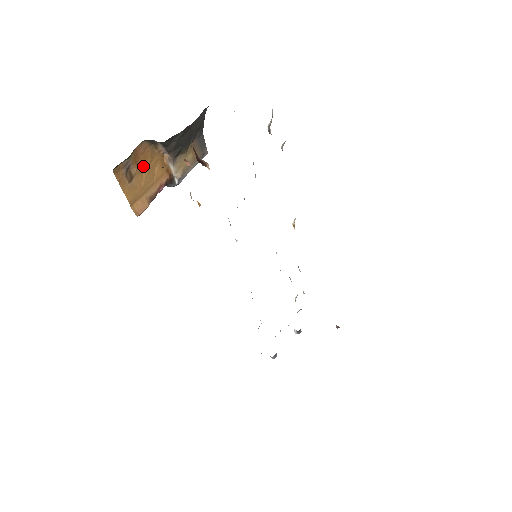
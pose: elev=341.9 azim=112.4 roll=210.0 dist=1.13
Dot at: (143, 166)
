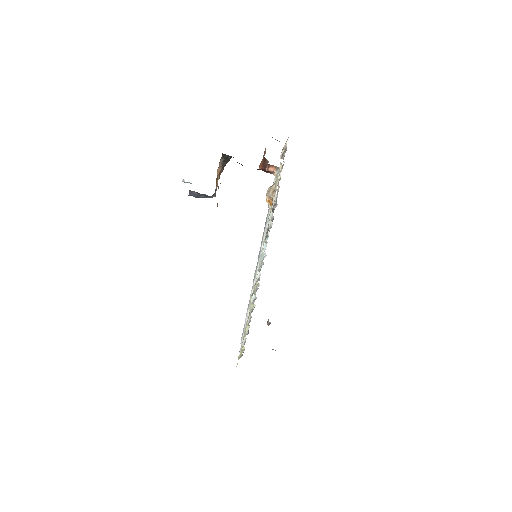
Dot at: occluded
